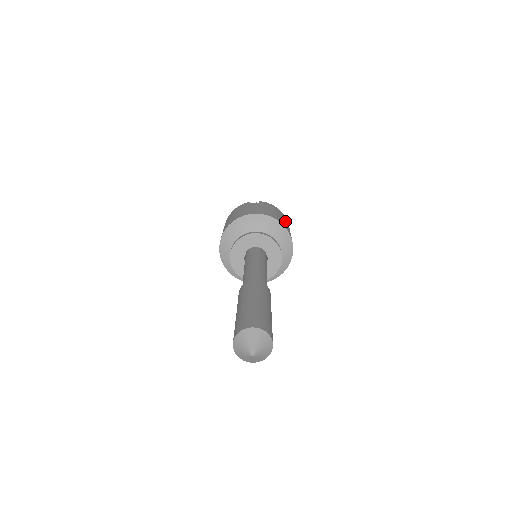
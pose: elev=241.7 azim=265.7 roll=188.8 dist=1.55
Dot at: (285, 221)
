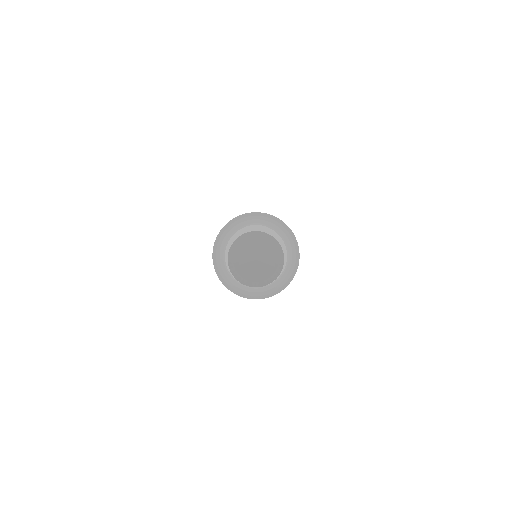
Dot at: occluded
